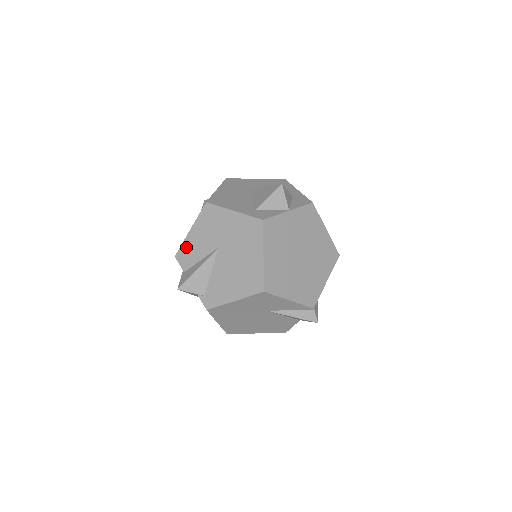
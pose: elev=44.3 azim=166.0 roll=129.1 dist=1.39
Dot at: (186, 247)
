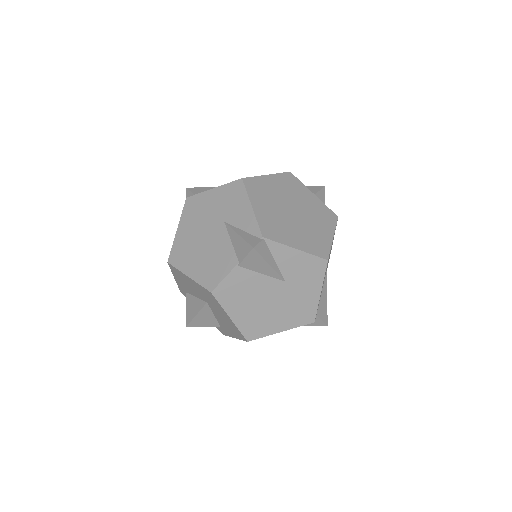
Dot at: occluded
